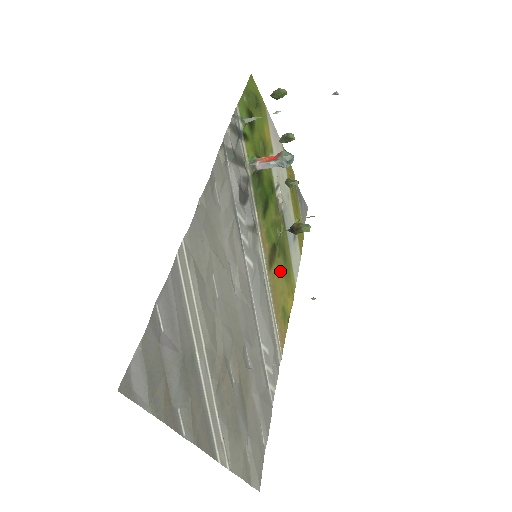
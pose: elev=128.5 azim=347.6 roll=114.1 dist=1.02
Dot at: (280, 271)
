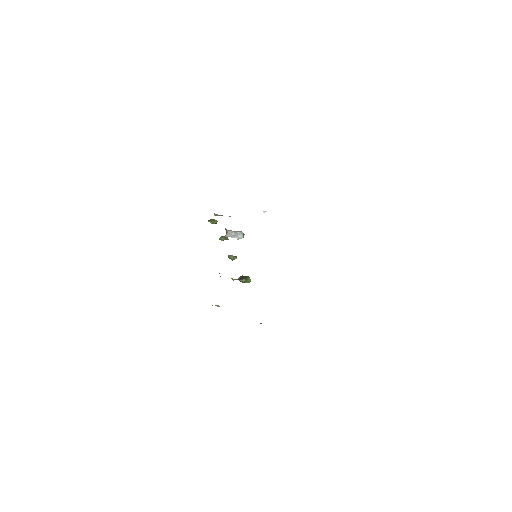
Dot at: occluded
